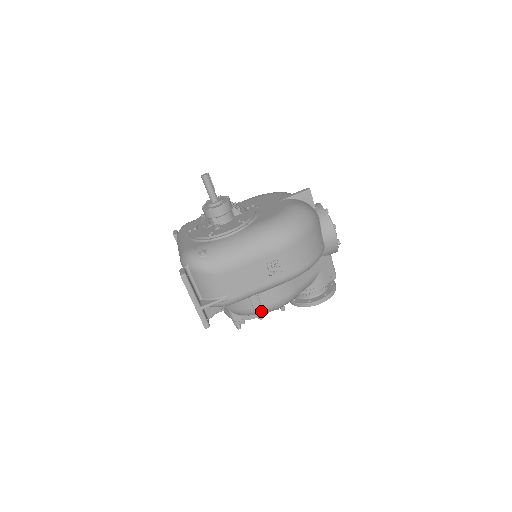
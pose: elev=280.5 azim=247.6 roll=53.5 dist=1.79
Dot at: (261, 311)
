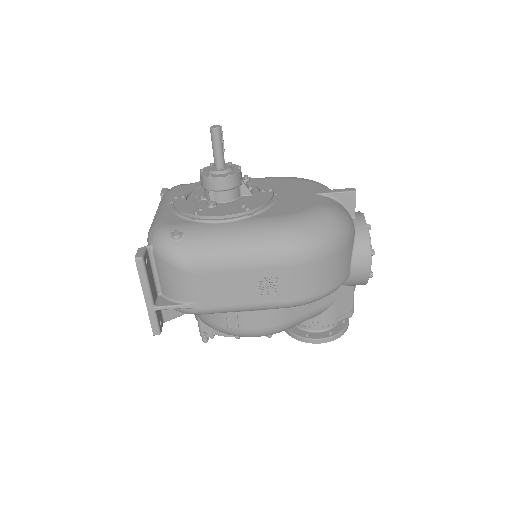
Dot at: (237, 333)
